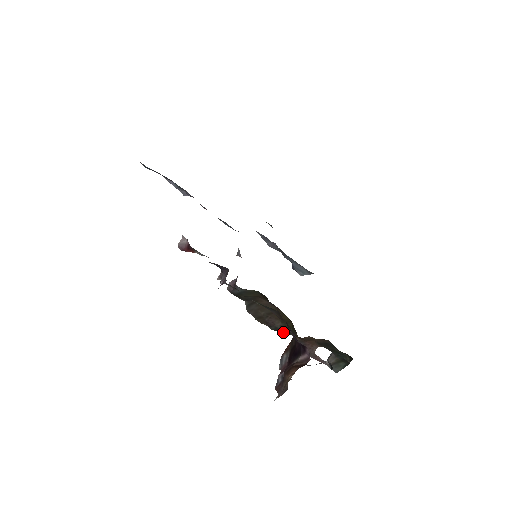
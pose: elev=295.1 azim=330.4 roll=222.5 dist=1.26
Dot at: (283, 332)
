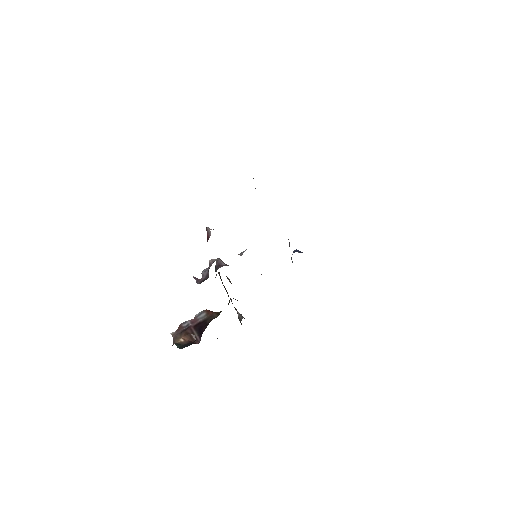
Dot at: occluded
